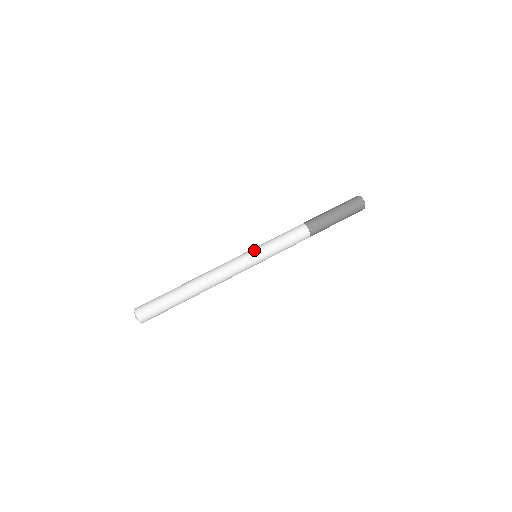
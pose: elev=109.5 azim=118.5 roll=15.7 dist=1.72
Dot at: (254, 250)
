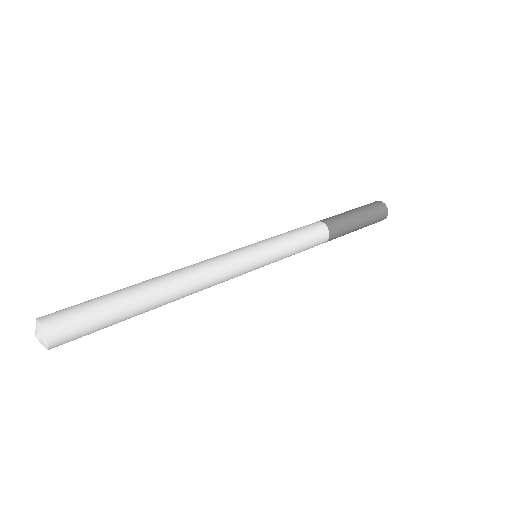
Dot at: (254, 243)
